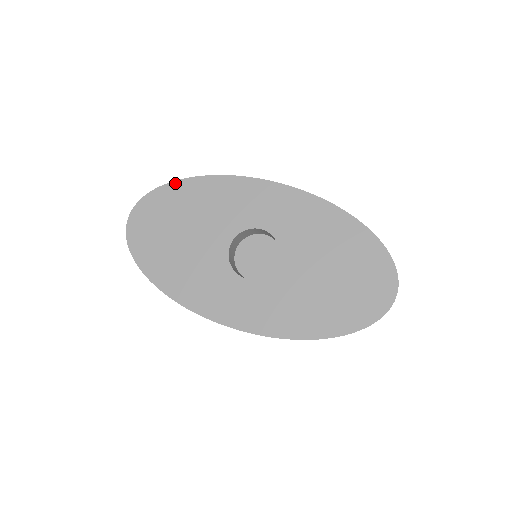
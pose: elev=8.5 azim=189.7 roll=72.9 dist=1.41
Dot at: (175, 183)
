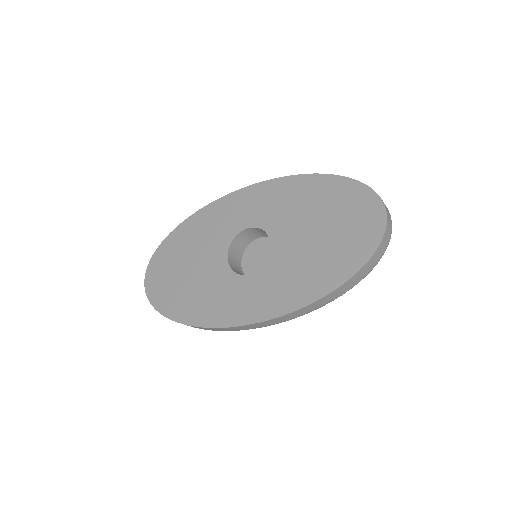
Dot at: (171, 234)
